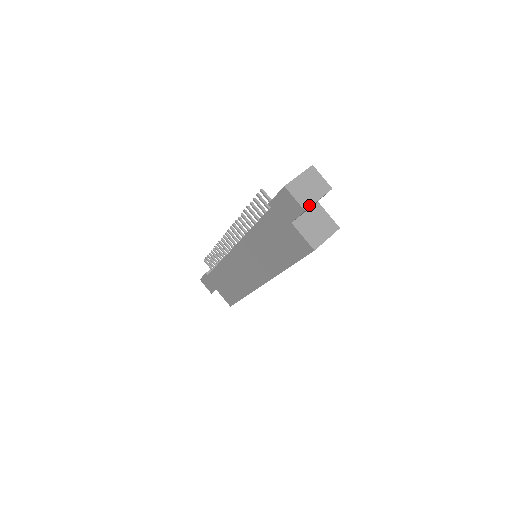
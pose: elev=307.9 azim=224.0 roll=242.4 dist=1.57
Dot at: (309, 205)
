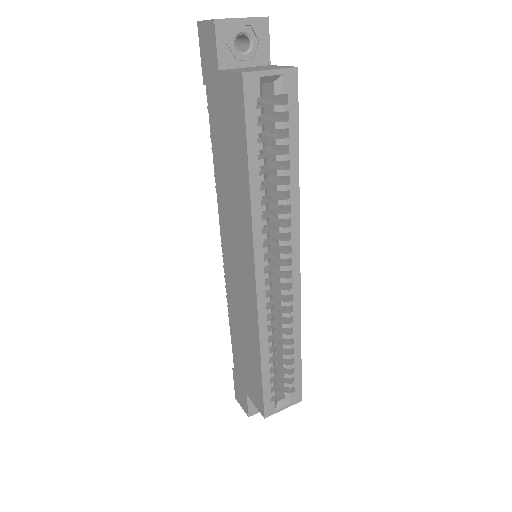
Dot at: (224, 19)
